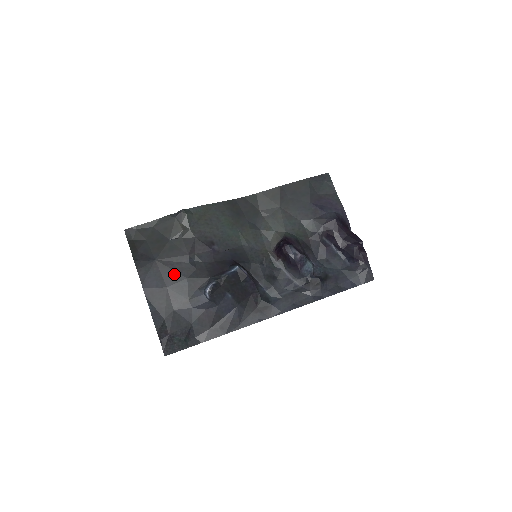
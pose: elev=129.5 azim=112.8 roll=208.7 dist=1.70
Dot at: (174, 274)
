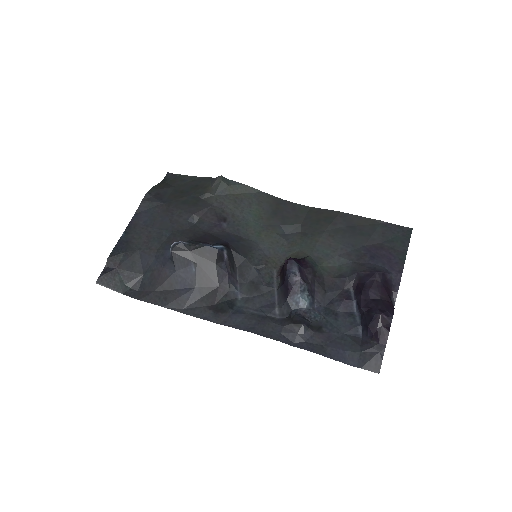
Dot at: (166, 221)
